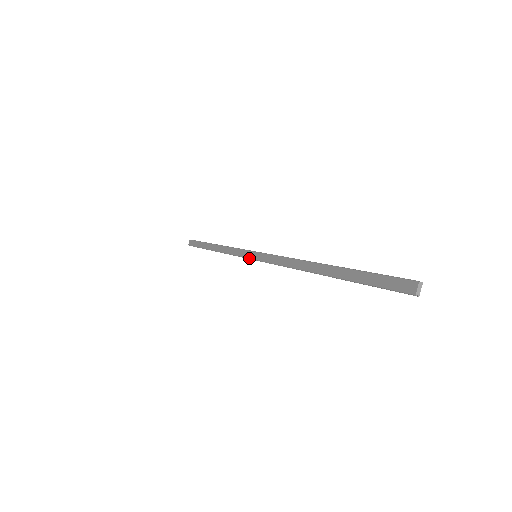
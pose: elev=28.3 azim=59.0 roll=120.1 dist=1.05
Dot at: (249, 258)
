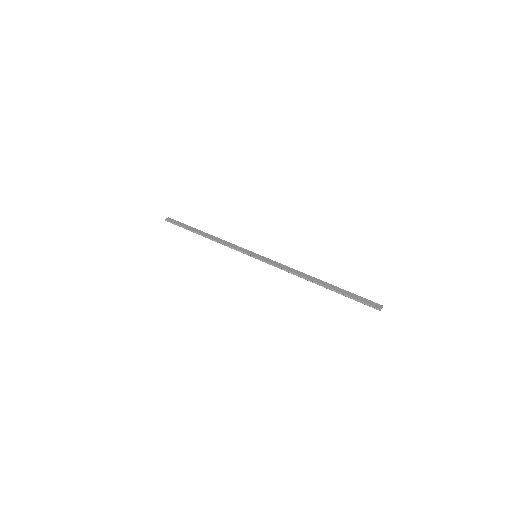
Dot at: (250, 254)
